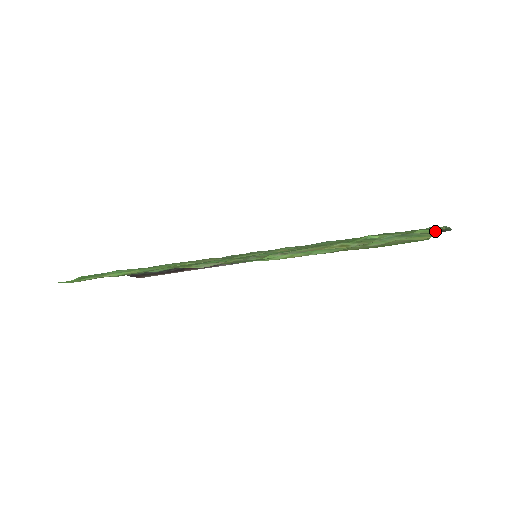
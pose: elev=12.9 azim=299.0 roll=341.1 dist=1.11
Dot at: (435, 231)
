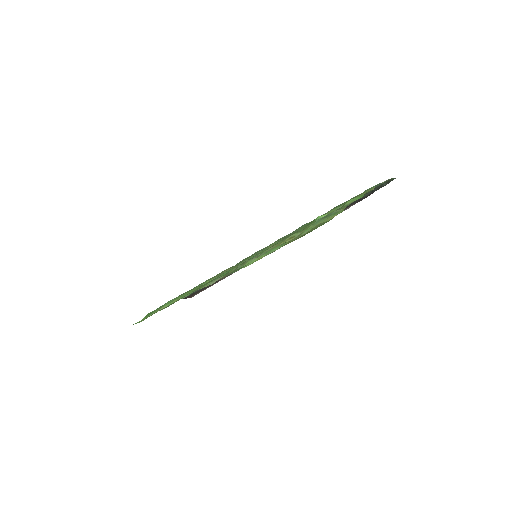
Dot at: (359, 198)
